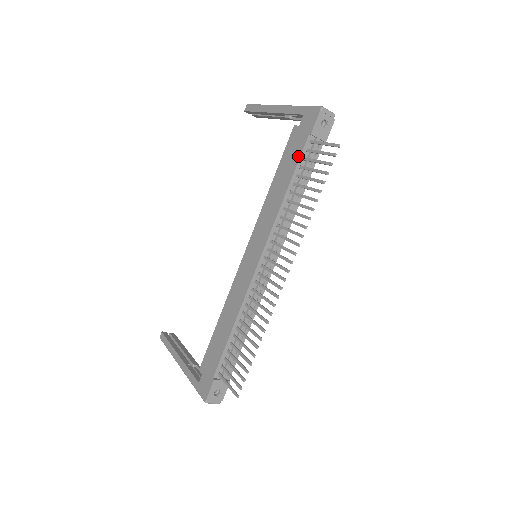
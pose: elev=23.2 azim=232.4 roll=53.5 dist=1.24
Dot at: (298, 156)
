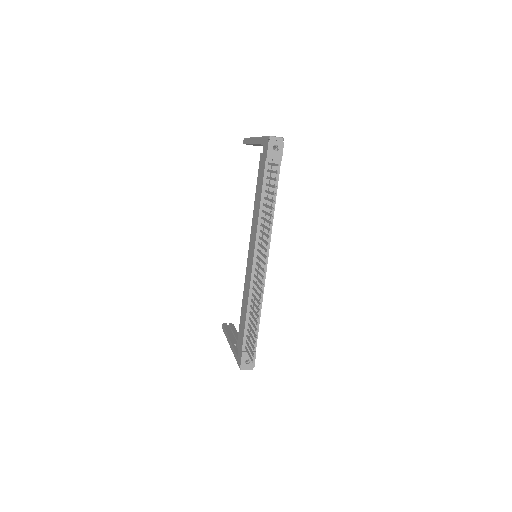
Dot at: (263, 177)
